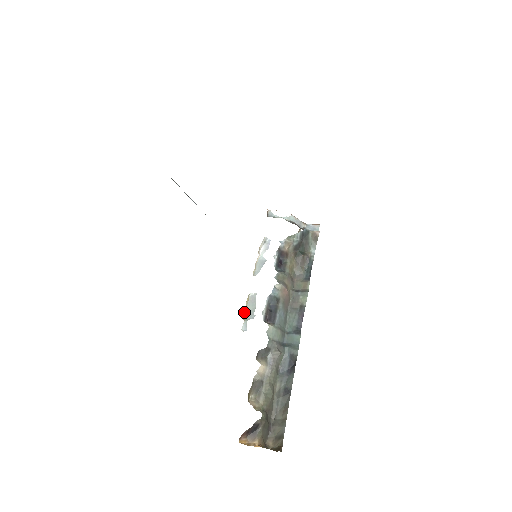
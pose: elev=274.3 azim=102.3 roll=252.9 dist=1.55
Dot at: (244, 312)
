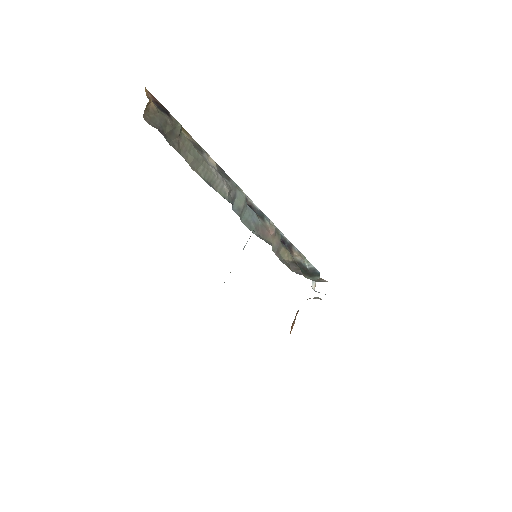
Dot at: occluded
